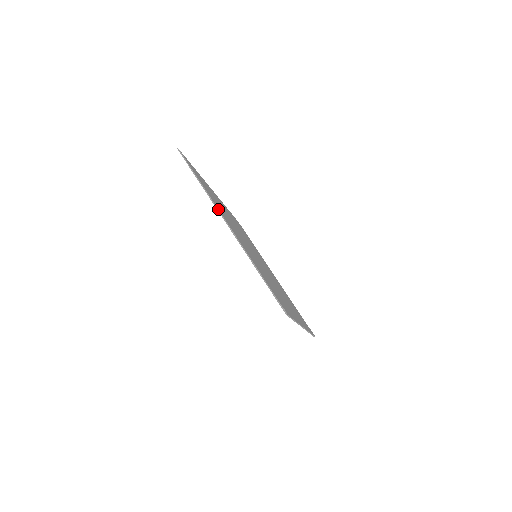
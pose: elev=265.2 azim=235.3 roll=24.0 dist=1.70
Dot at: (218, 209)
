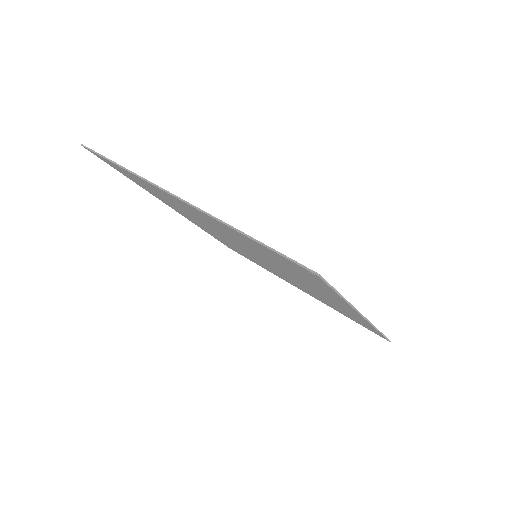
Dot at: (156, 185)
